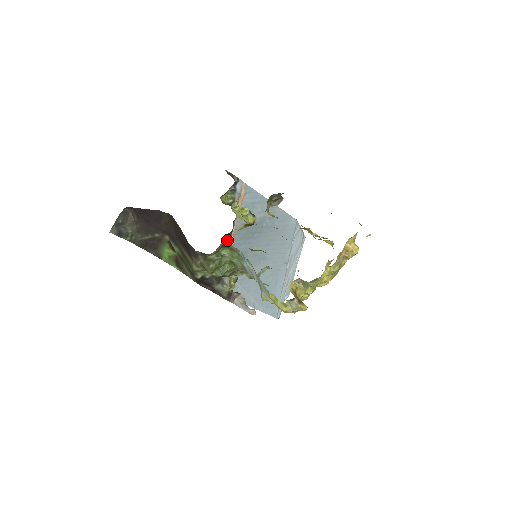
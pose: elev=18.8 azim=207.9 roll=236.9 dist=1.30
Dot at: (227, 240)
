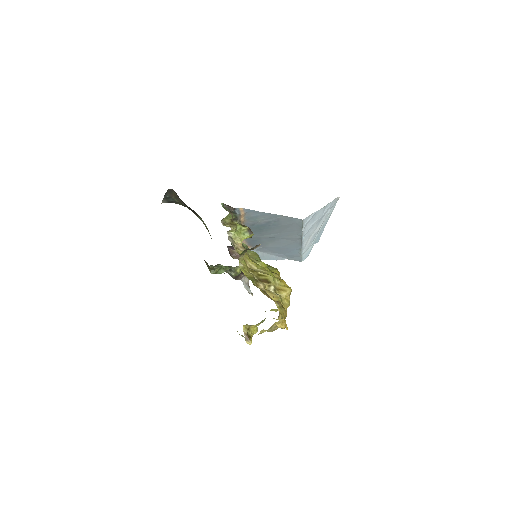
Dot at: occluded
